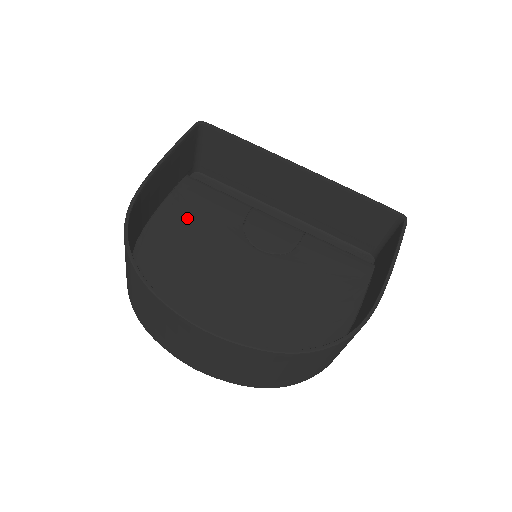
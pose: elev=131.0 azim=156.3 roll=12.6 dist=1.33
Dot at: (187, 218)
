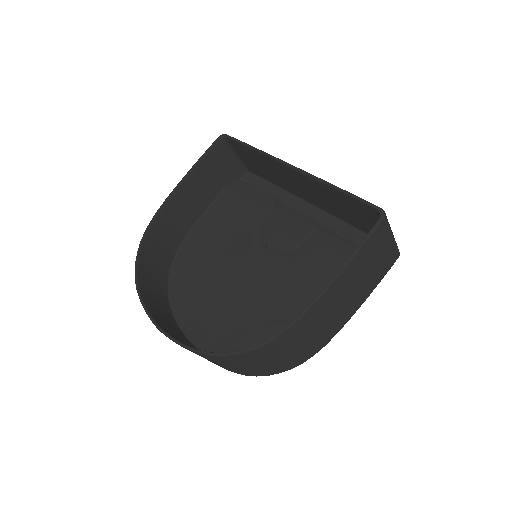
Dot at: (221, 221)
